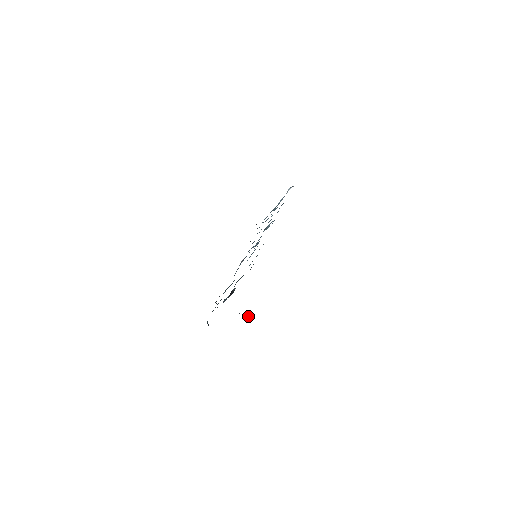
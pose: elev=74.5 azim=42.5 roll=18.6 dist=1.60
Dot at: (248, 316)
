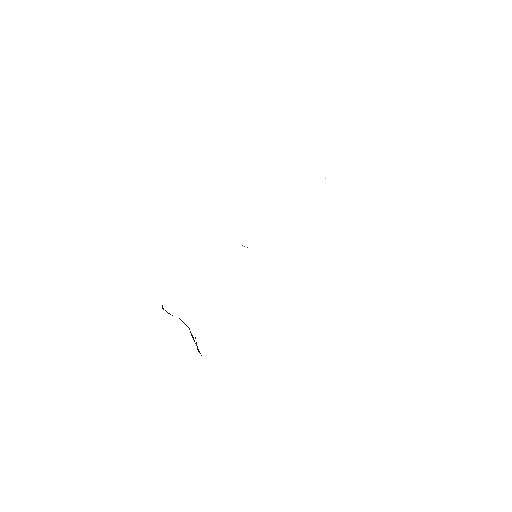
Dot at: occluded
